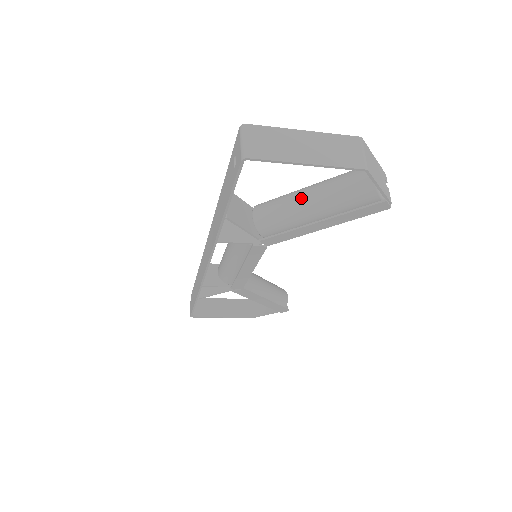
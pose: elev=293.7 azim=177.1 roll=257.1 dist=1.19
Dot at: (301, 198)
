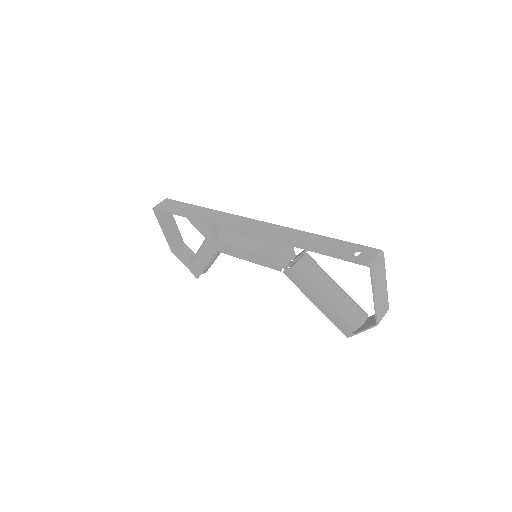
Dot at: (331, 284)
